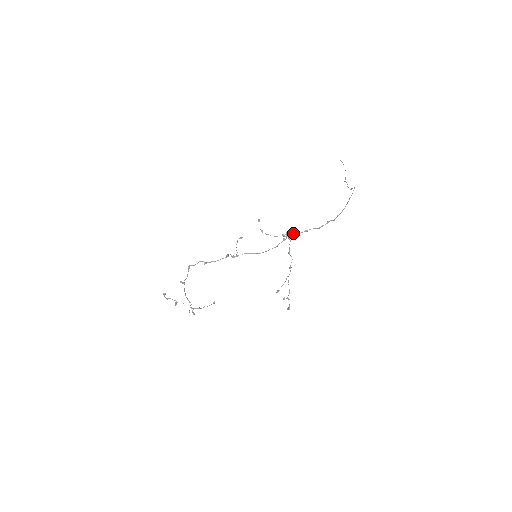
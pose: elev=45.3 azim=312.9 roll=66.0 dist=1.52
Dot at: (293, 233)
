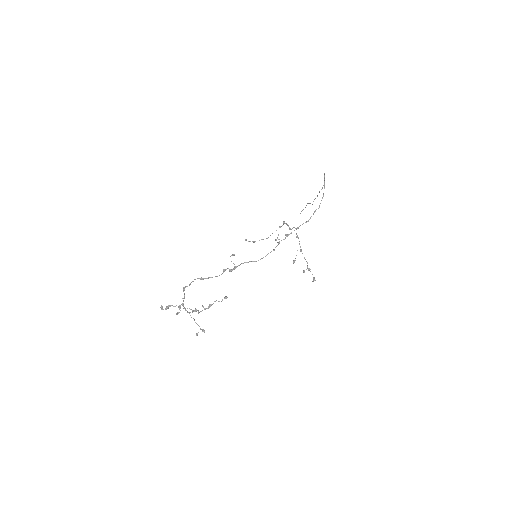
Dot at: (285, 235)
